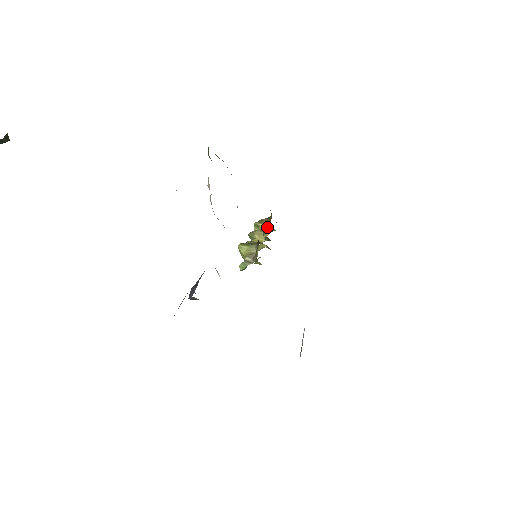
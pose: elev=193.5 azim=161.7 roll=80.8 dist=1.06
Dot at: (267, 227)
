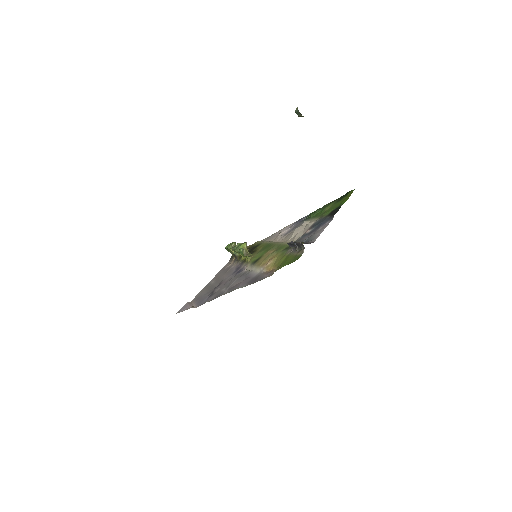
Dot at: occluded
